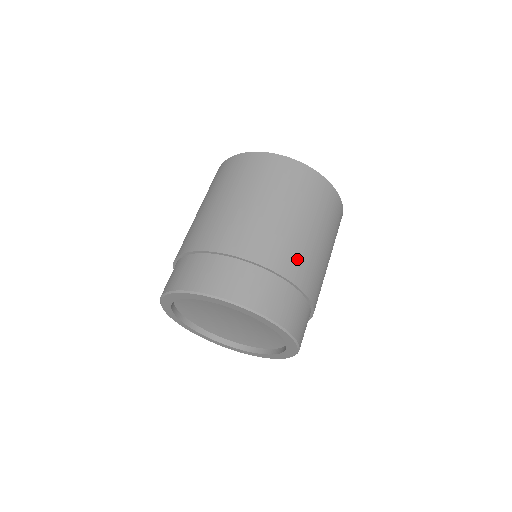
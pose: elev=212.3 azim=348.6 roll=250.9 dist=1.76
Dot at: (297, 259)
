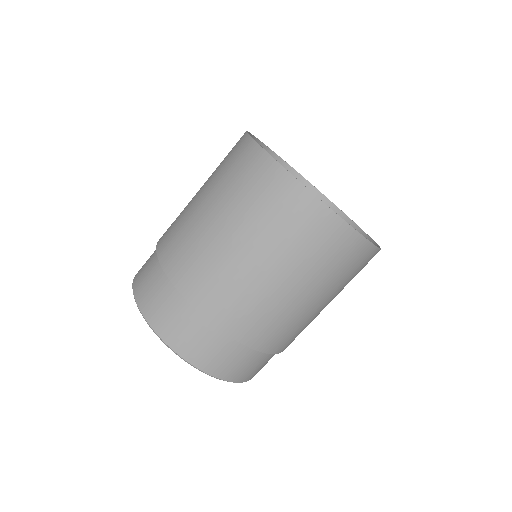
Dot at: (225, 296)
